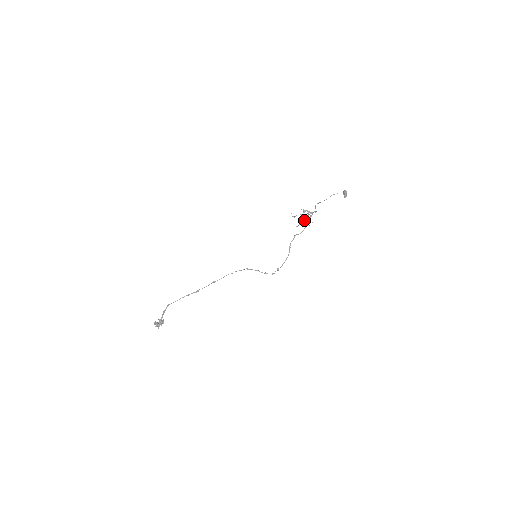
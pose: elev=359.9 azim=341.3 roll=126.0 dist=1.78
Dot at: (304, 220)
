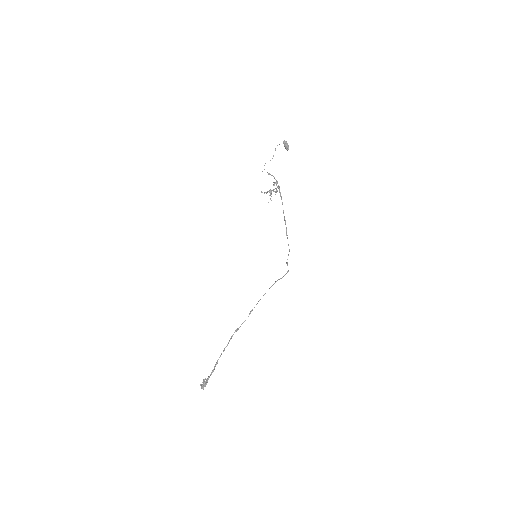
Dot at: (269, 191)
